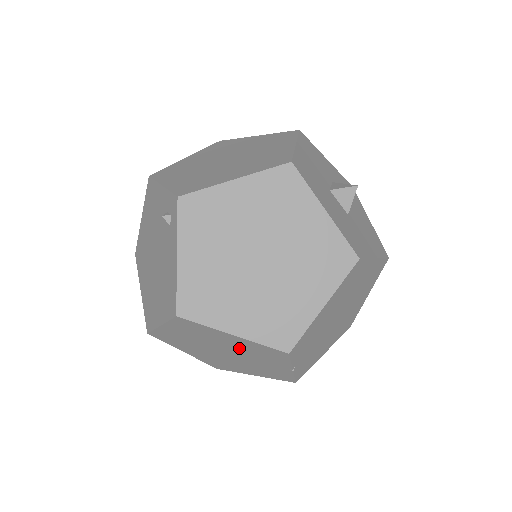
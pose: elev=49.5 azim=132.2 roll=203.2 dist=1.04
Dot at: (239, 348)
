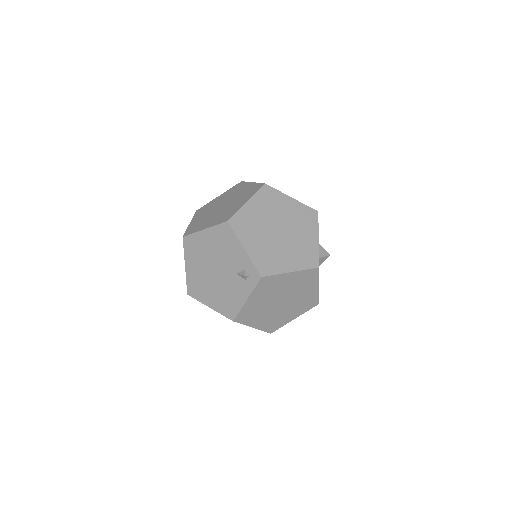
Dot at: occluded
